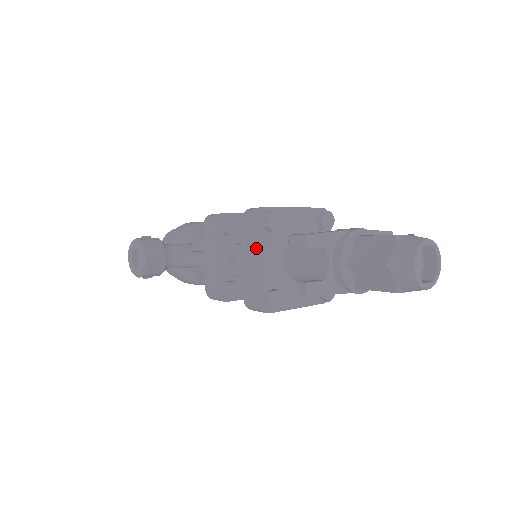
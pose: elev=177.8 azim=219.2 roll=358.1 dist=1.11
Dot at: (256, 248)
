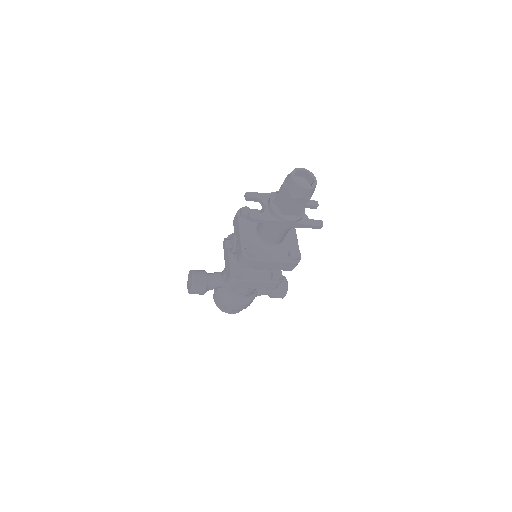
Dot at: (238, 227)
